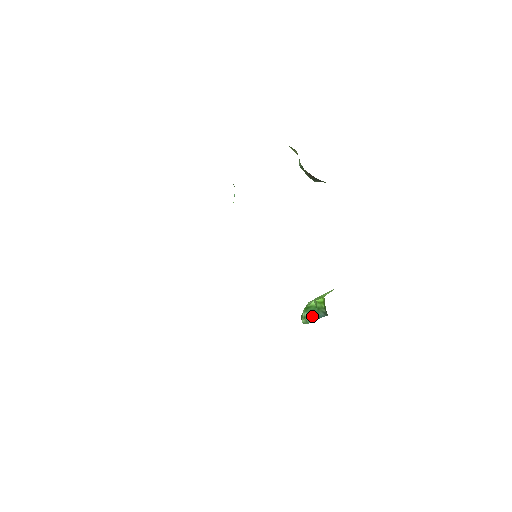
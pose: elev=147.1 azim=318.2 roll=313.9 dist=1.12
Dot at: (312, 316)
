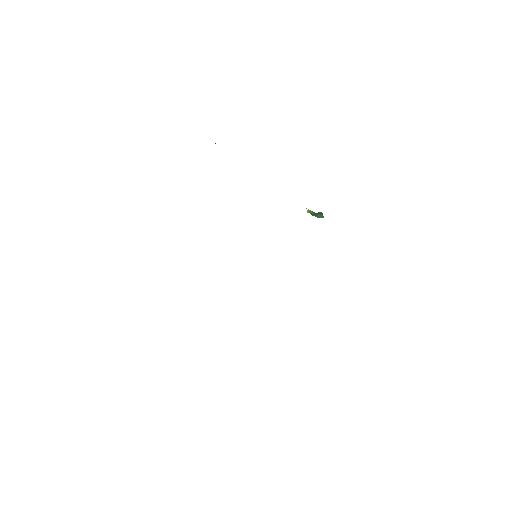
Dot at: (319, 215)
